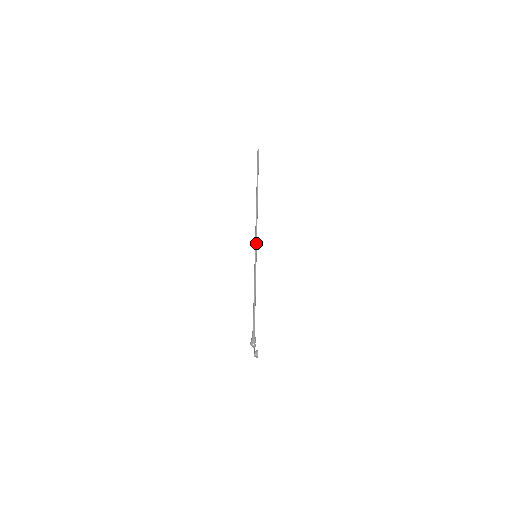
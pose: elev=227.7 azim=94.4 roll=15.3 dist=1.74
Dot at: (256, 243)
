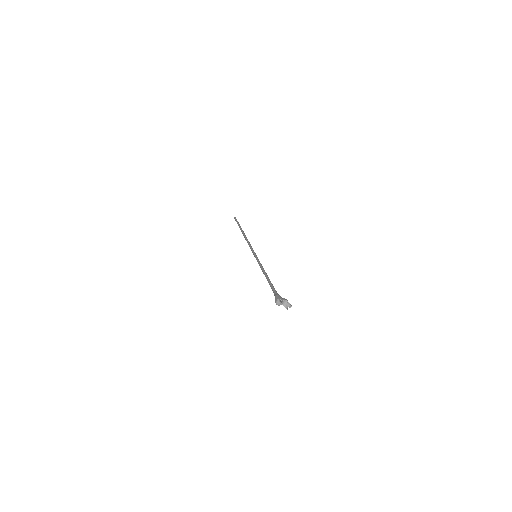
Dot at: (252, 250)
